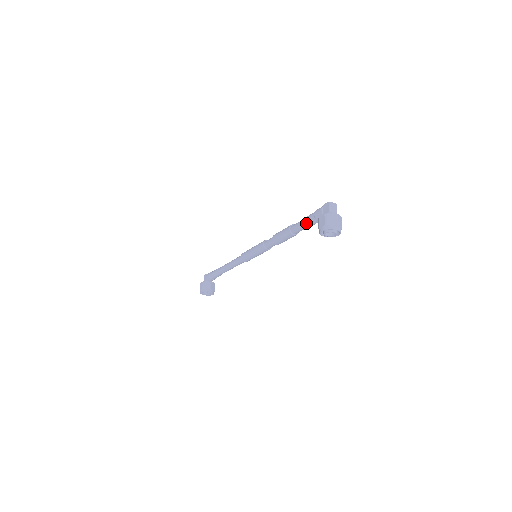
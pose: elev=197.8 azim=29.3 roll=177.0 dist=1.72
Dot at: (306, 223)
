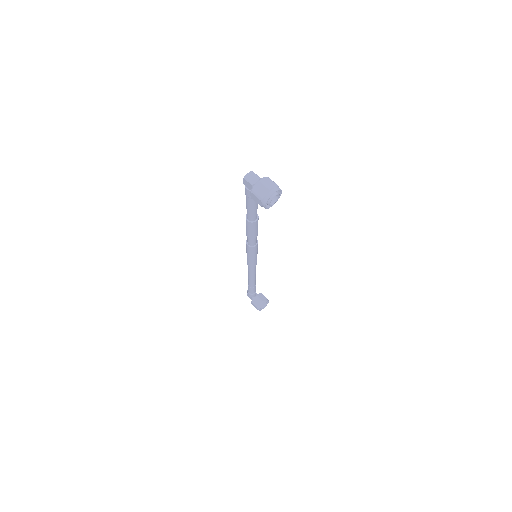
Dot at: (251, 207)
